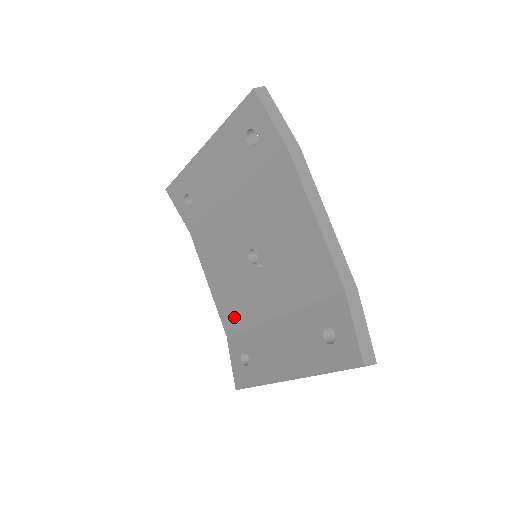
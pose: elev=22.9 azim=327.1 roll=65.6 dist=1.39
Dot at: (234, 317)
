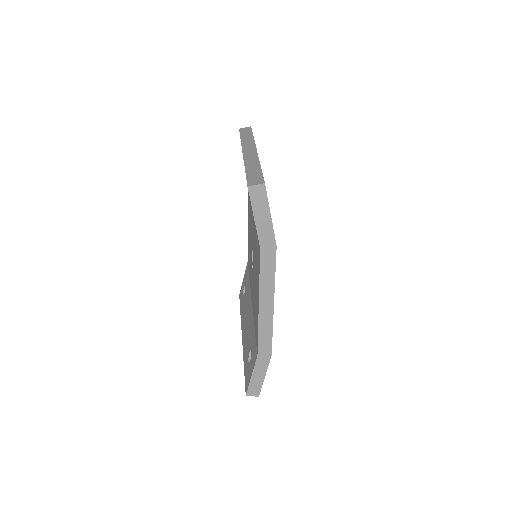
Dot at: occluded
